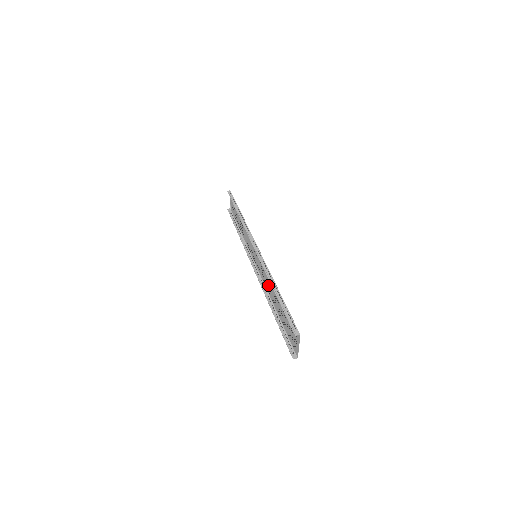
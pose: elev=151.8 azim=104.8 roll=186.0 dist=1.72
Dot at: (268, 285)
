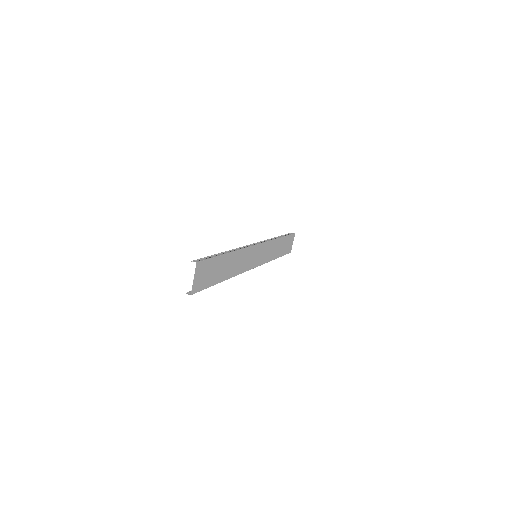
Dot at: (238, 267)
